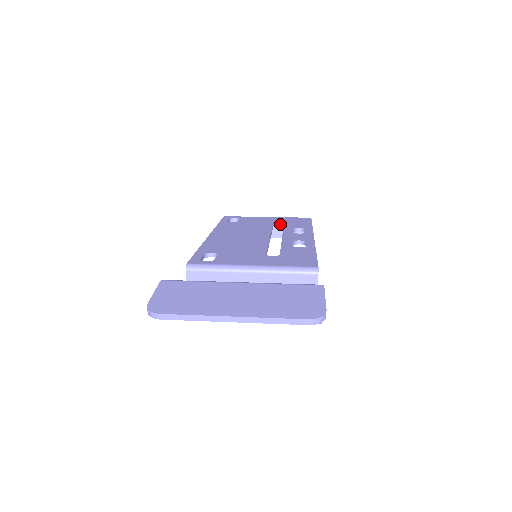
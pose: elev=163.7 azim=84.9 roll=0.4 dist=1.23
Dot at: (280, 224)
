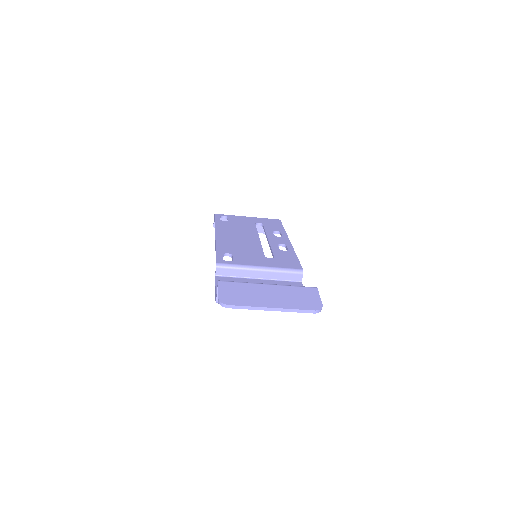
Dot at: occluded
